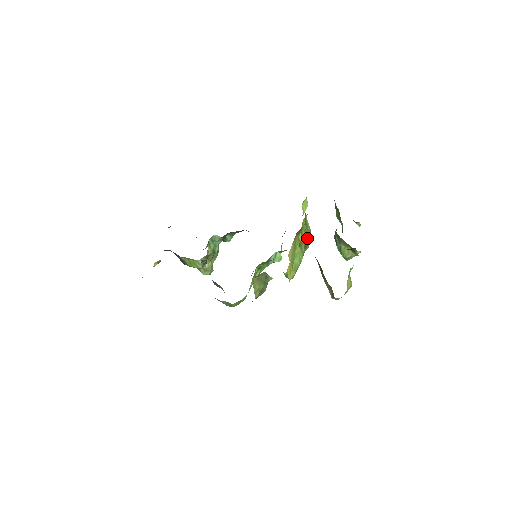
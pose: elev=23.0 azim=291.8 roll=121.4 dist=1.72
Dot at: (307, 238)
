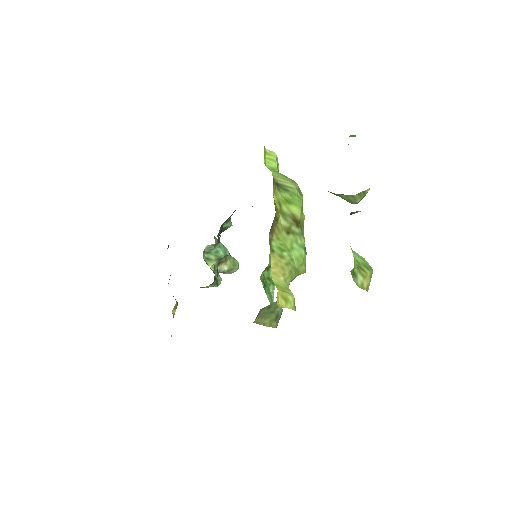
Dot at: (294, 210)
